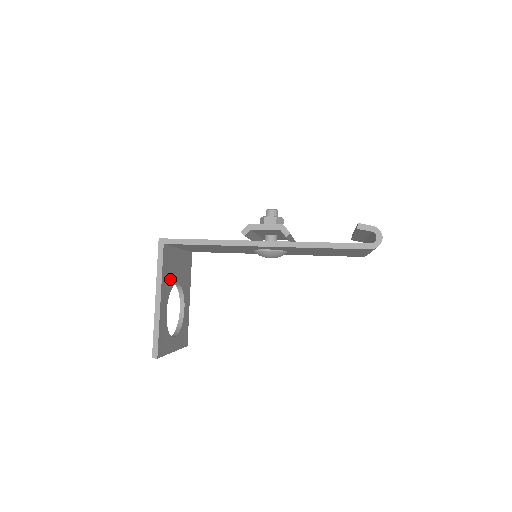
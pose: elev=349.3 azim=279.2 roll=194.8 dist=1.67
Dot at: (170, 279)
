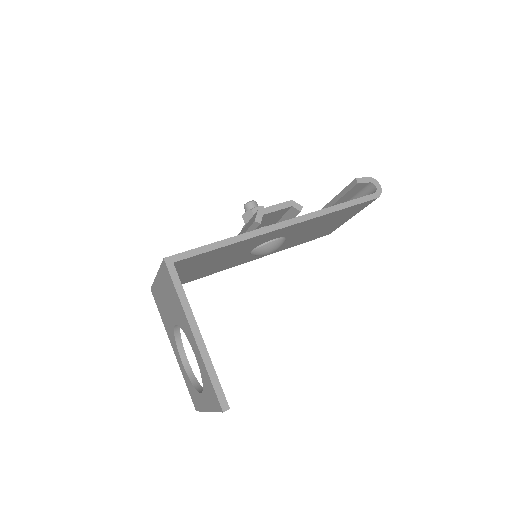
Dot at: occluded
